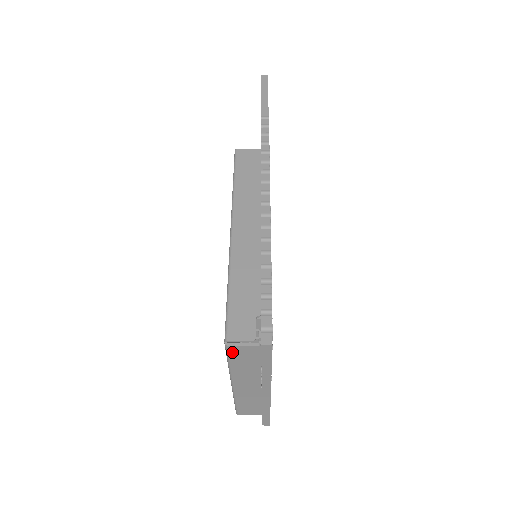
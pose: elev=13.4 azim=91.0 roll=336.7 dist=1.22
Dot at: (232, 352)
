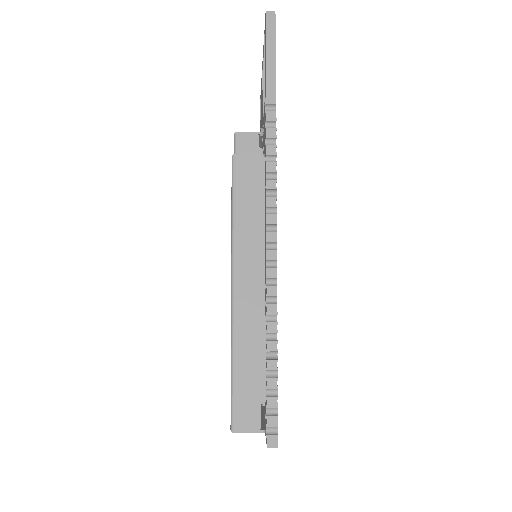
Dot at: occluded
